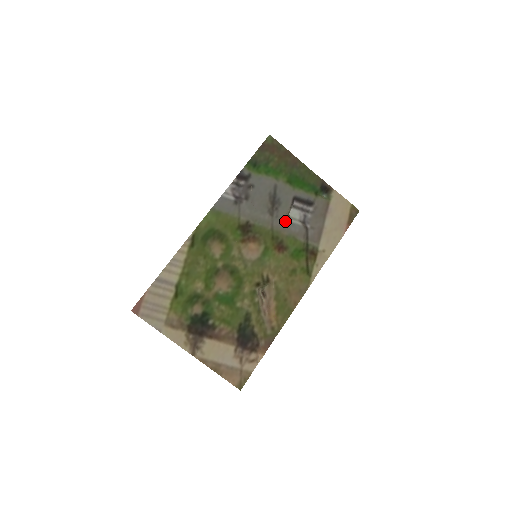
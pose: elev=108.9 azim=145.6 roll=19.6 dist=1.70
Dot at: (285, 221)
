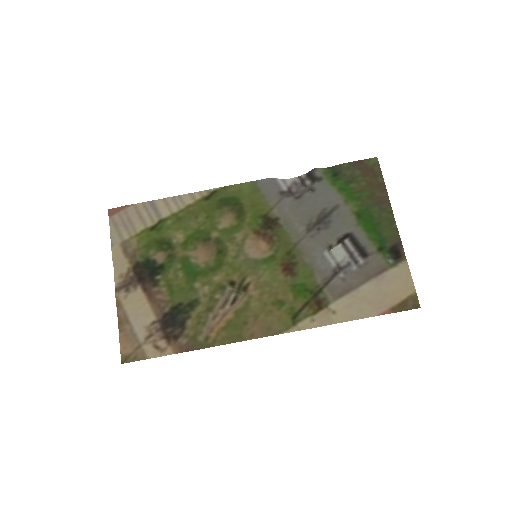
Dot at: (317, 248)
